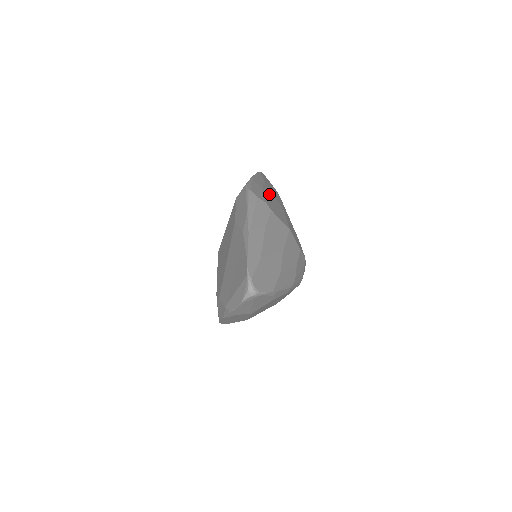
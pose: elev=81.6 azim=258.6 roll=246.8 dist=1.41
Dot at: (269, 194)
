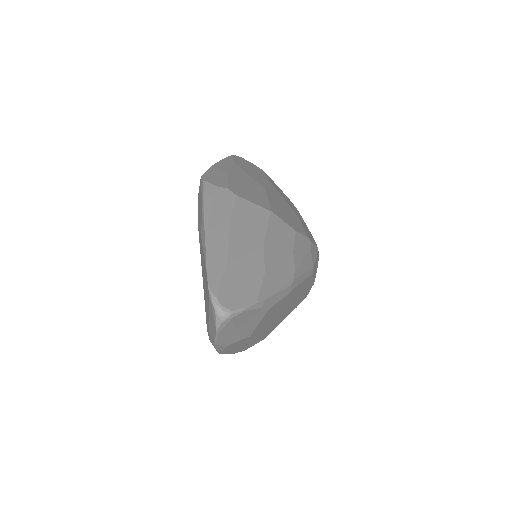
Dot at: (240, 177)
